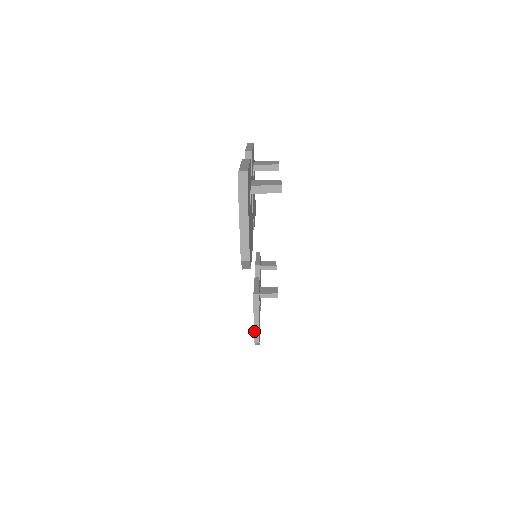
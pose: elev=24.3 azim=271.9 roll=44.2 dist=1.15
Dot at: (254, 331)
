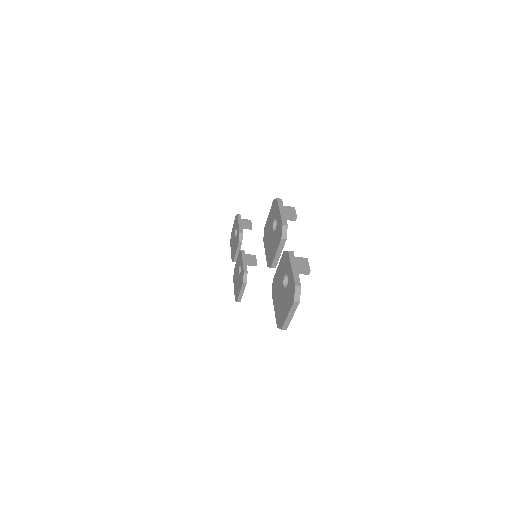
Dot at: (239, 296)
